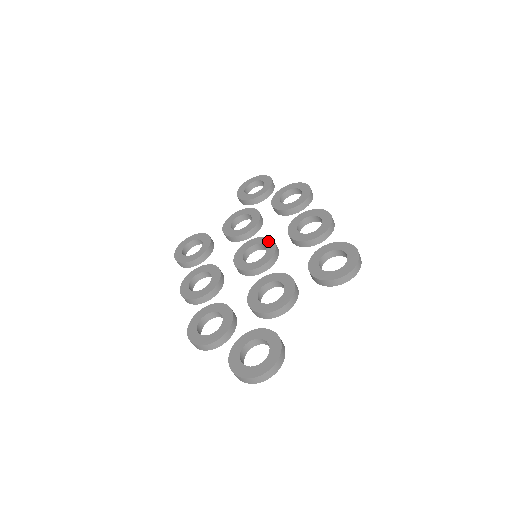
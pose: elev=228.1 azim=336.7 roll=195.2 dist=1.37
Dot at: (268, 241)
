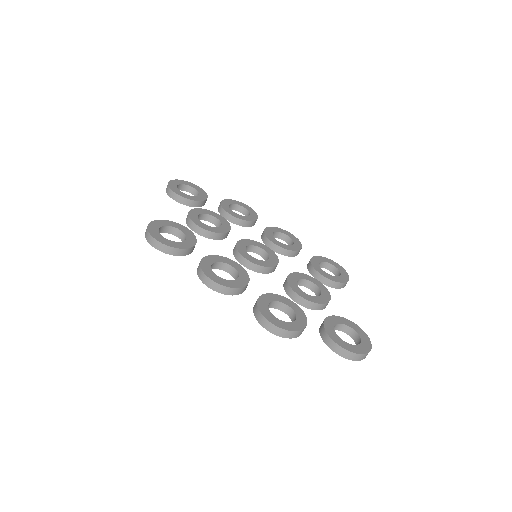
Dot at: (260, 244)
